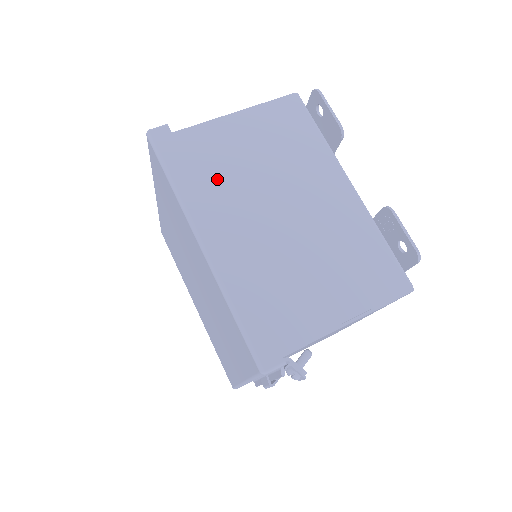
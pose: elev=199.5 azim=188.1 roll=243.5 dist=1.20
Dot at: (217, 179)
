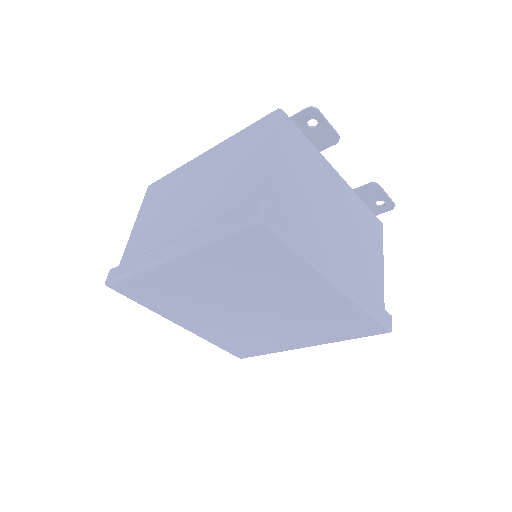
Dot at: (306, 226)
